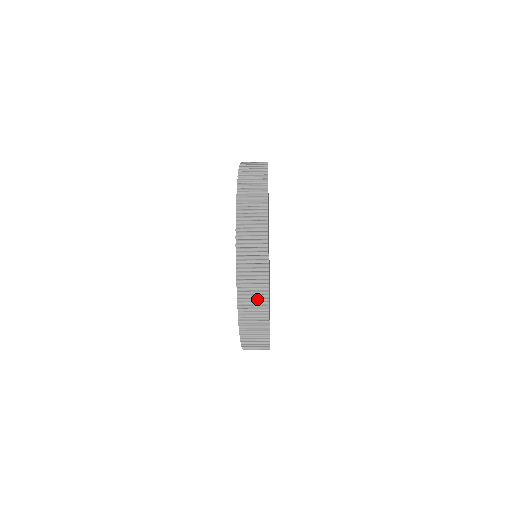
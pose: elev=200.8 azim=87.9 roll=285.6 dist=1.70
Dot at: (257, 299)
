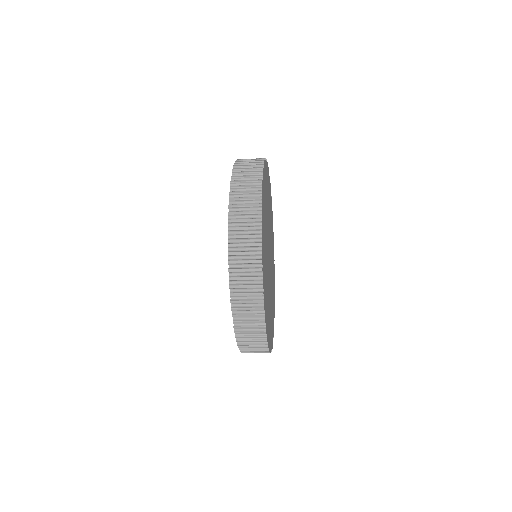
Dot at: (251, 301)
